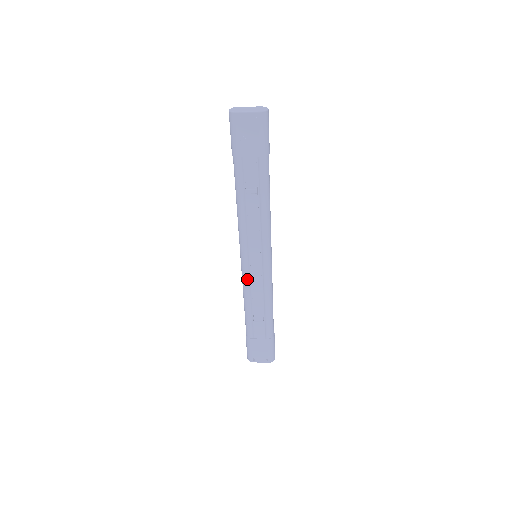
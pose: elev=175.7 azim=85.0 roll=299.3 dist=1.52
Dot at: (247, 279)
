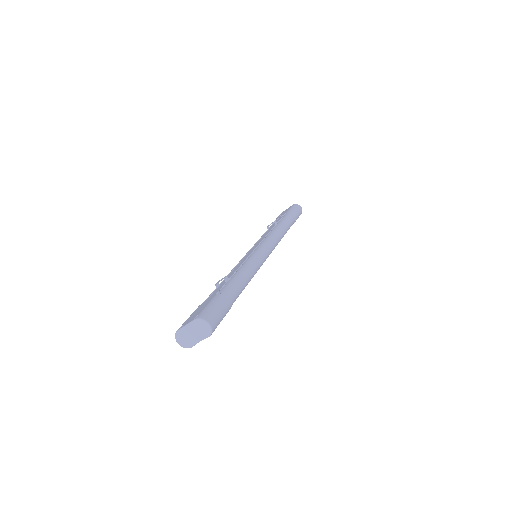
Dot at: (236, 265)
